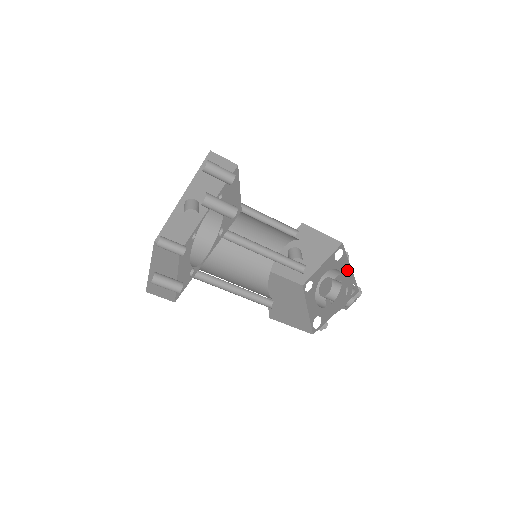
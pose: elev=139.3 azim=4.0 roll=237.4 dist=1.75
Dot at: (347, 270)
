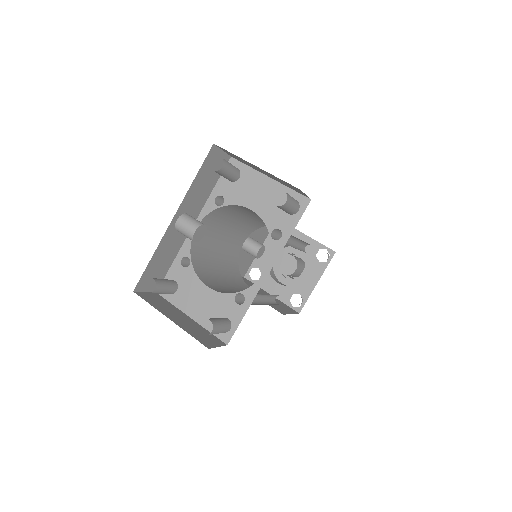
Dot at: (304, 240)
